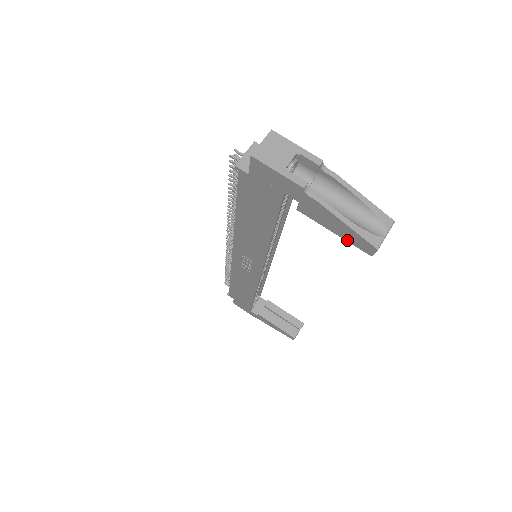
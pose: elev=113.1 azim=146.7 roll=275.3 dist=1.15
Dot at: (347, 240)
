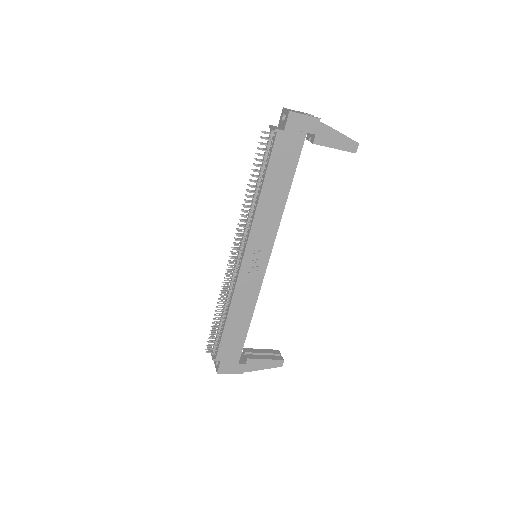
Dot at: (342, 149)
